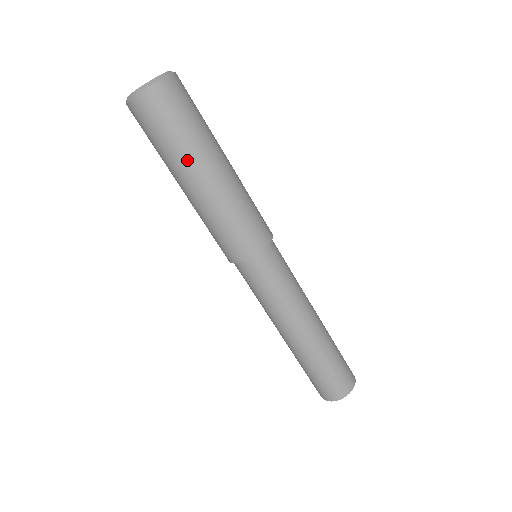
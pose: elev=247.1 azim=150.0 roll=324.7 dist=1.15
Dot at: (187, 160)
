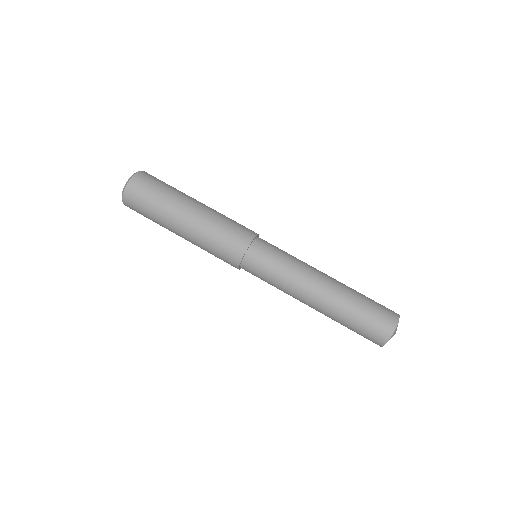
Dot at: (184, 195)
